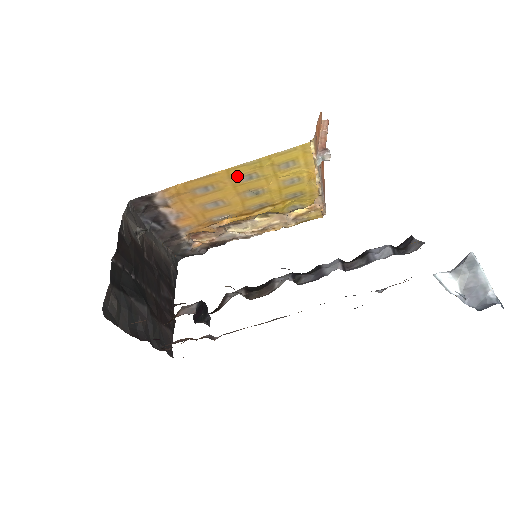
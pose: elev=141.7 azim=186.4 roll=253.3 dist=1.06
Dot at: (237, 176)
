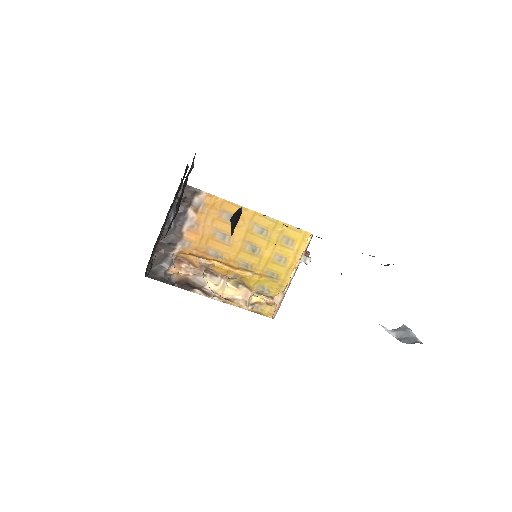
Dot at: (256, 224)
